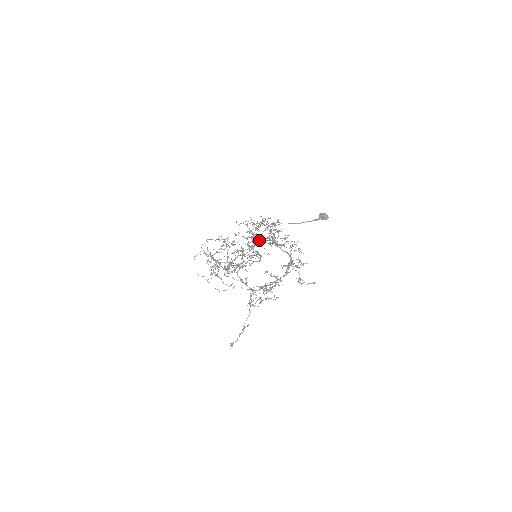
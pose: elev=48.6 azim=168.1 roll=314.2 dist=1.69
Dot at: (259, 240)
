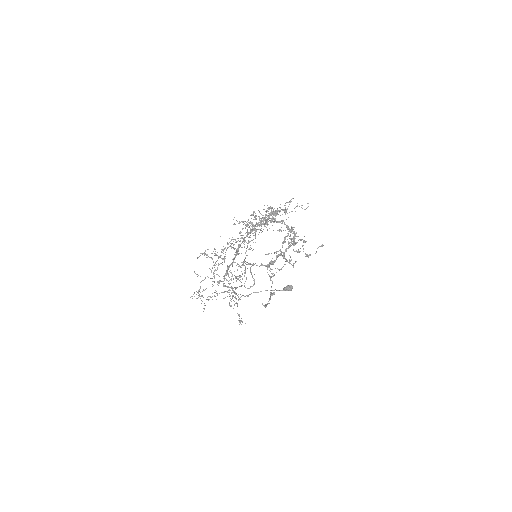
Dot at: (261, 222)
